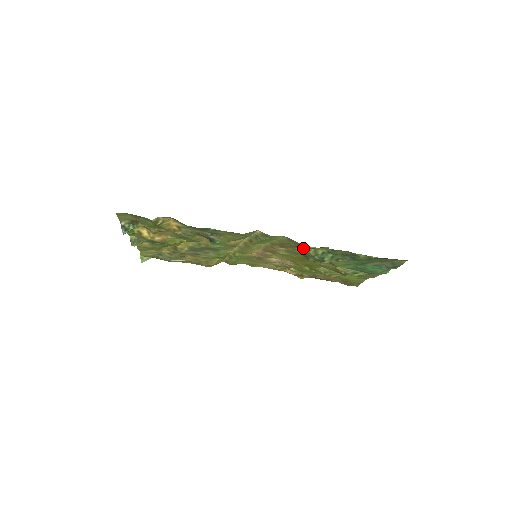
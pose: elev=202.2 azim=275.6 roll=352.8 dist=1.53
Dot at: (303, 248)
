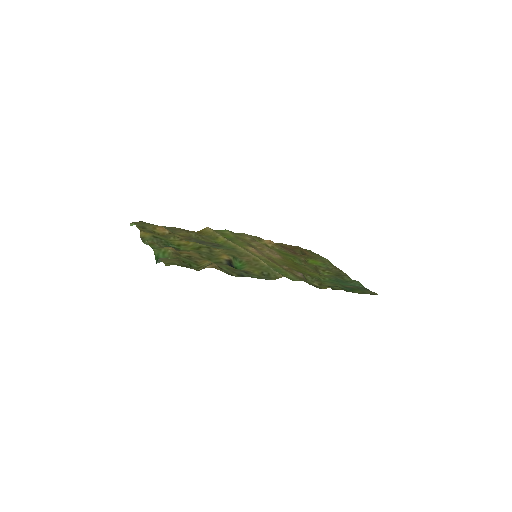
Dot at: (311, 284)
